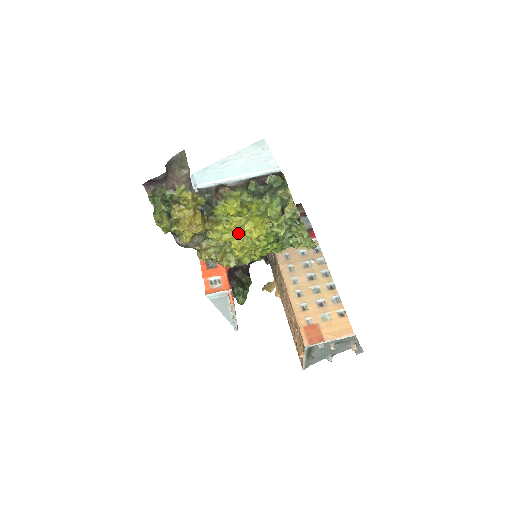
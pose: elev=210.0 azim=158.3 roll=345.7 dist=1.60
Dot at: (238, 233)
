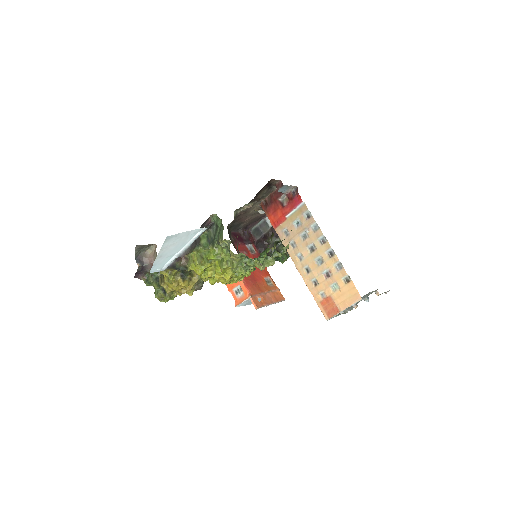
Dot at: occluded
